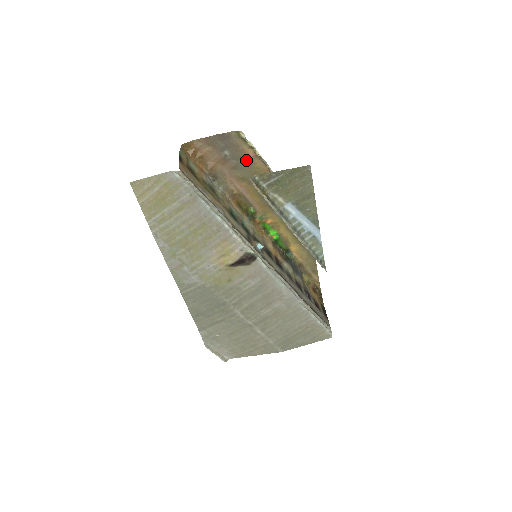
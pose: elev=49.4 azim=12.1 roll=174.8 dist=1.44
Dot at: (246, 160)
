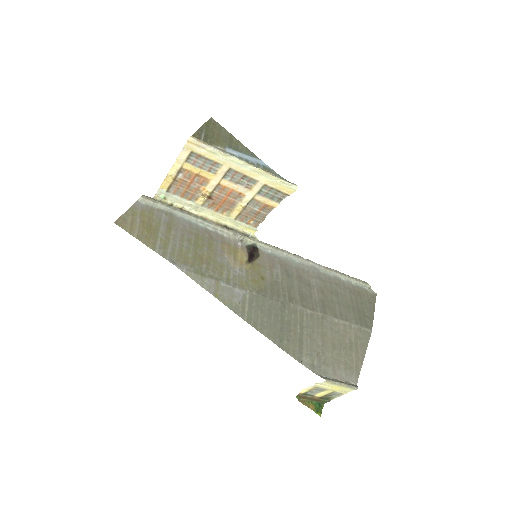
Dot at: occluded
